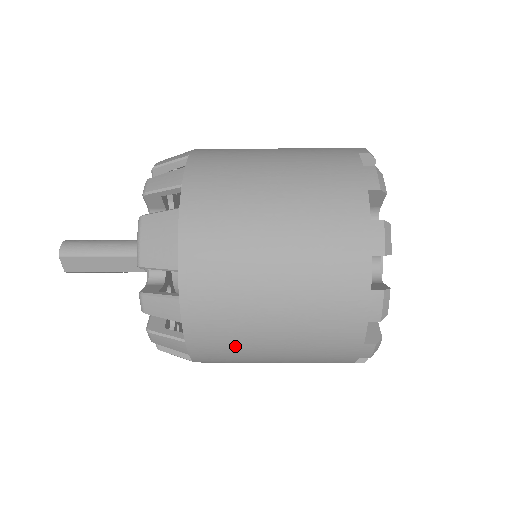
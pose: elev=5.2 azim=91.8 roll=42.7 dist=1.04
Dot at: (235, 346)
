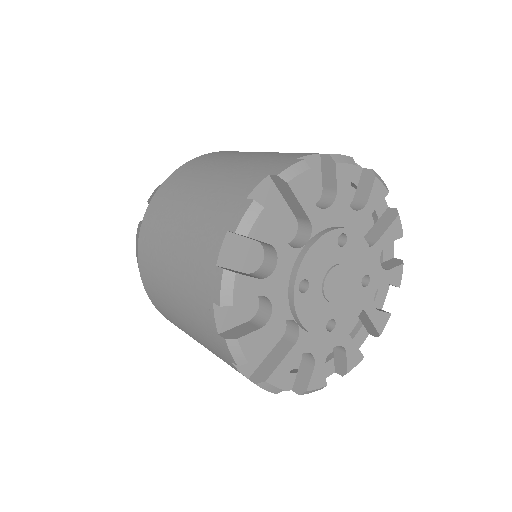
Dot at: occluded
